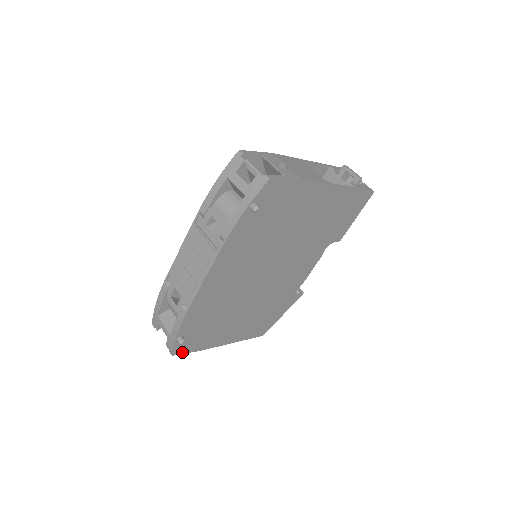
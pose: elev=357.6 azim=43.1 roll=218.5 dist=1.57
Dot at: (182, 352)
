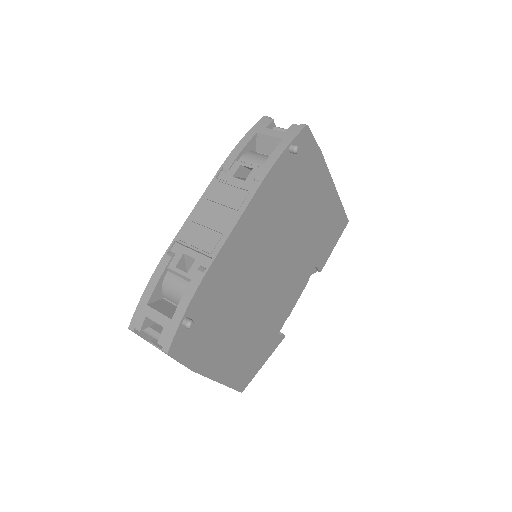
Dot at: (177, 357)
